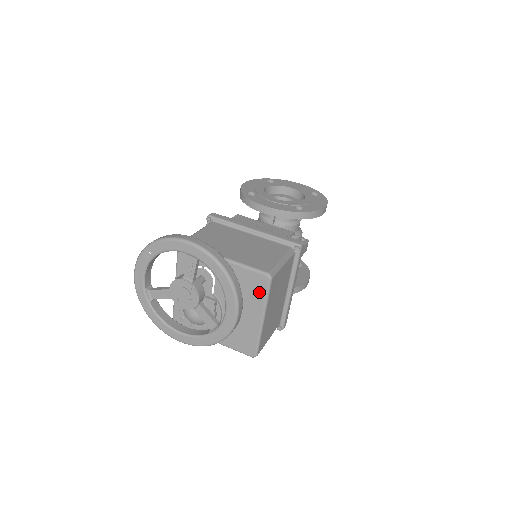
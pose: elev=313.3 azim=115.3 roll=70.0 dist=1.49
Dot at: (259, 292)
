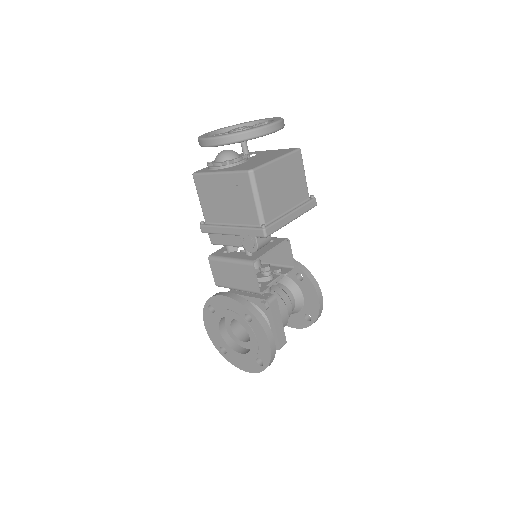
Dot at: (286, 152)
